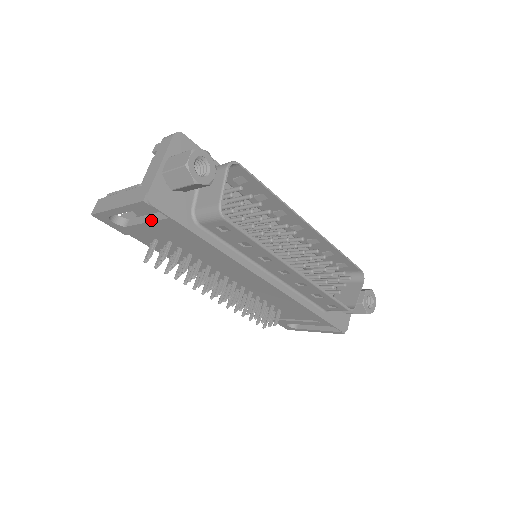
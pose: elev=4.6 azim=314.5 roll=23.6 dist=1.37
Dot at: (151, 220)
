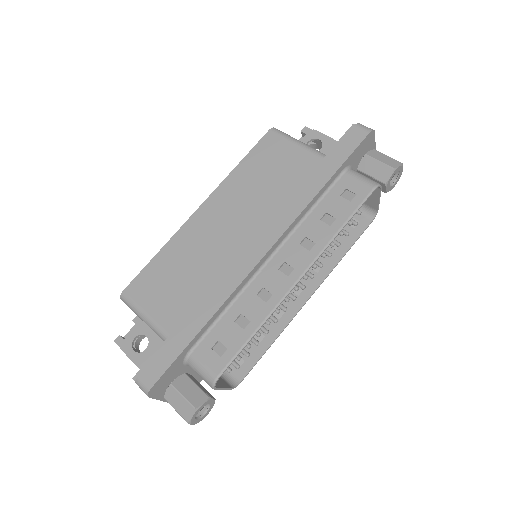
Dot at: occluded
